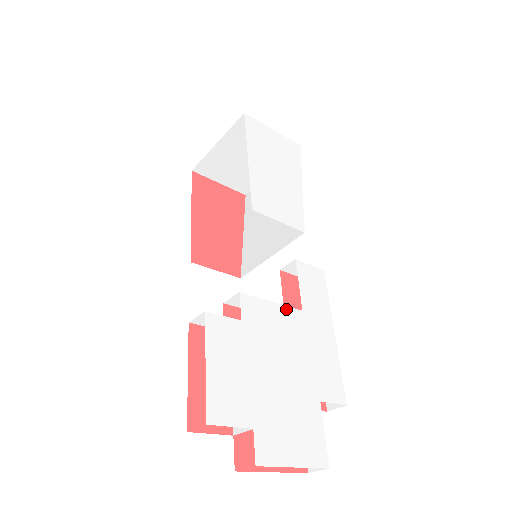
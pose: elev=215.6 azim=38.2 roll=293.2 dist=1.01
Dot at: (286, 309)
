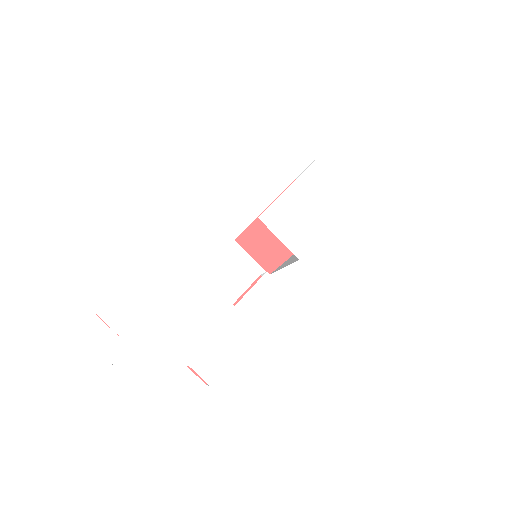
Dot at: (220, 295)
